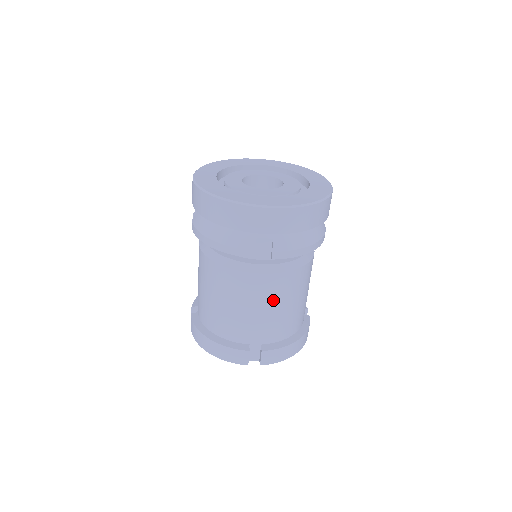
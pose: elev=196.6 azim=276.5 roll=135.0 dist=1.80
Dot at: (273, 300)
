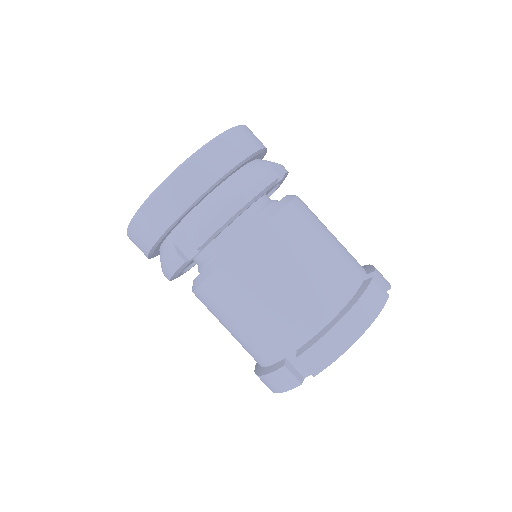
Dot at: (255, 290)
